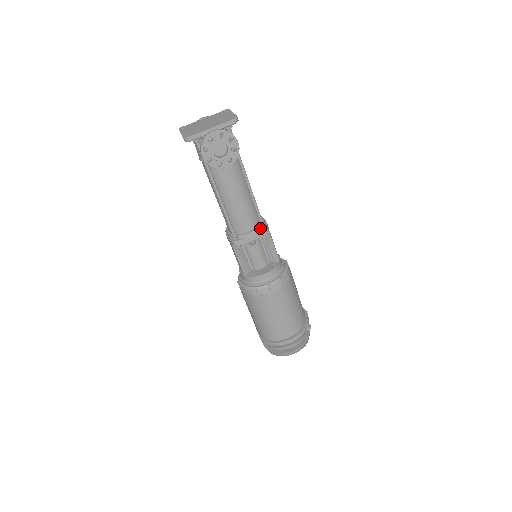
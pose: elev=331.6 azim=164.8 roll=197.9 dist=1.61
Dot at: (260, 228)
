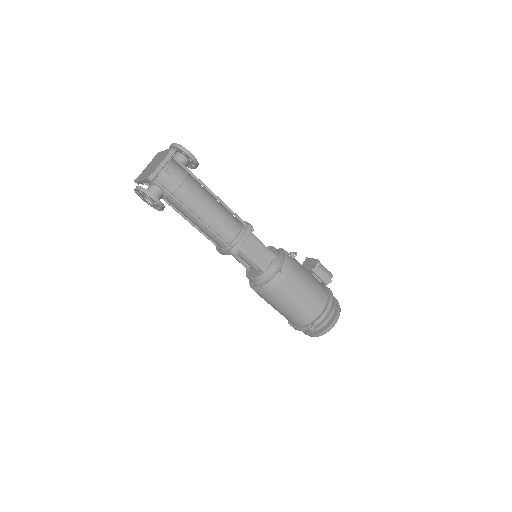
Dot at: (228, 248)
